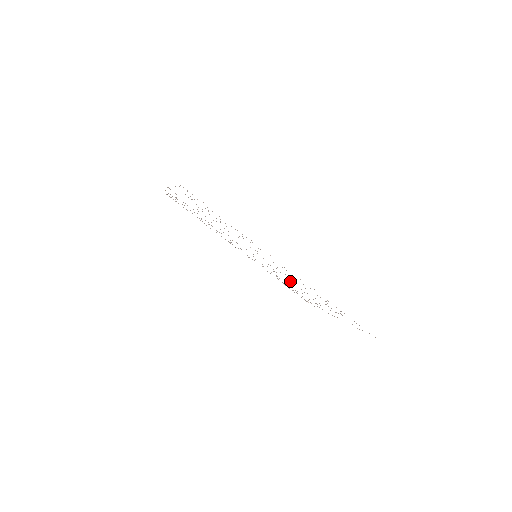
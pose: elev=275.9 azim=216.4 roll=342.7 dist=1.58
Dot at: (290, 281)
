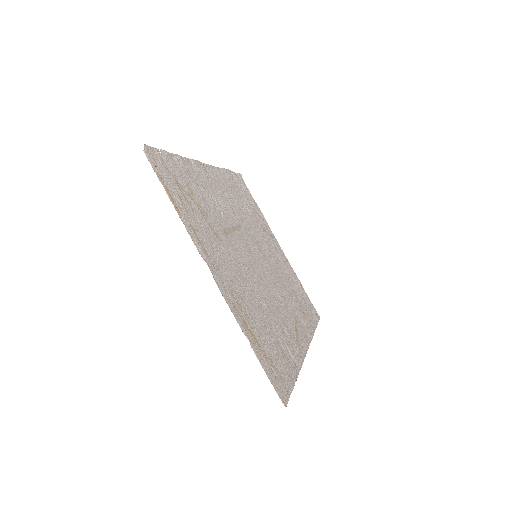
Dot at: (273, 263)
